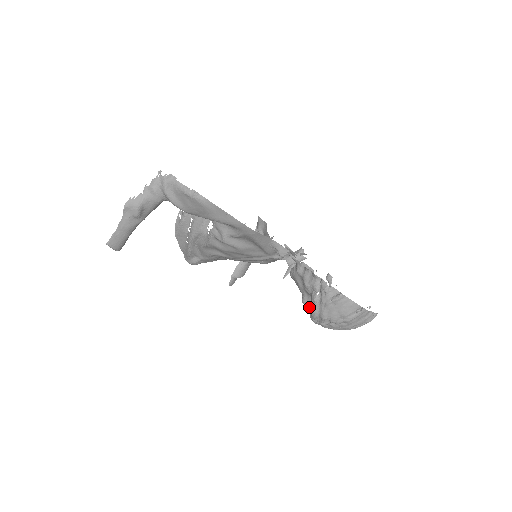
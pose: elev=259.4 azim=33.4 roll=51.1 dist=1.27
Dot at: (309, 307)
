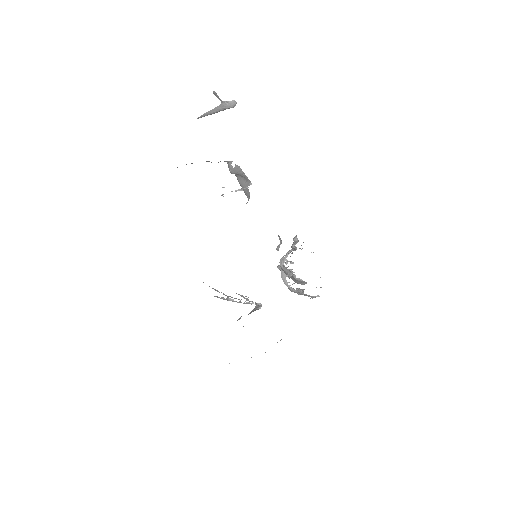
Dot at: (291, 290)
